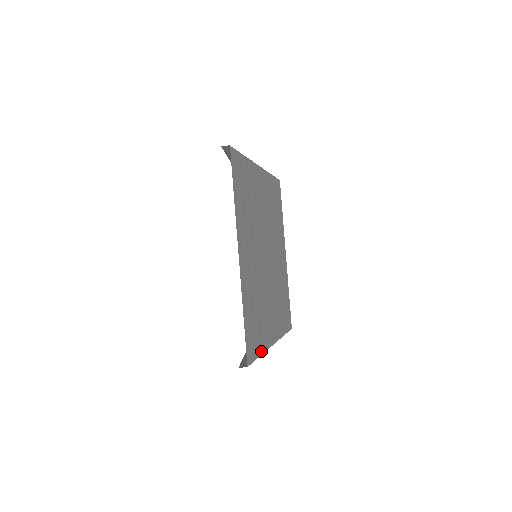
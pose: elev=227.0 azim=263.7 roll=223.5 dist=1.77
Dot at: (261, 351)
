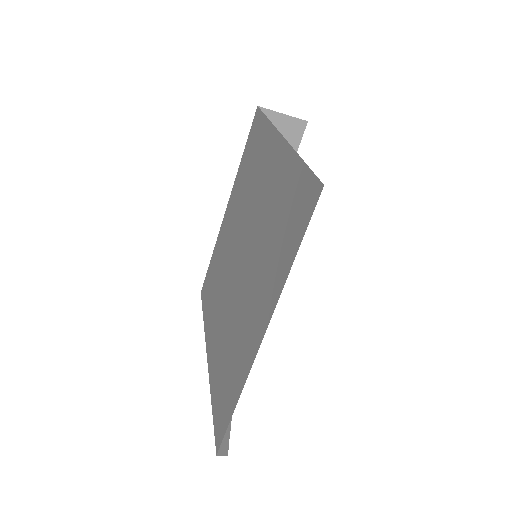
Dot at: occluded
